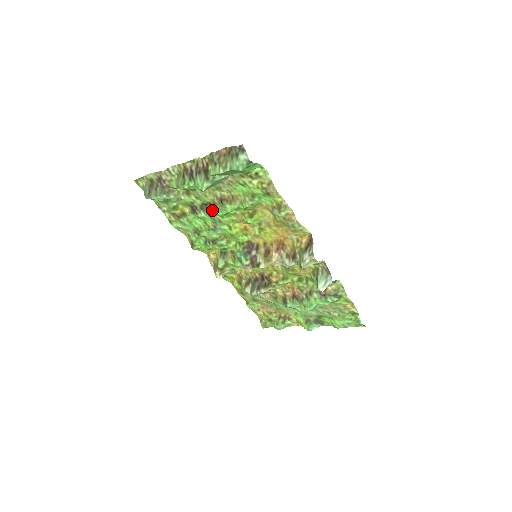
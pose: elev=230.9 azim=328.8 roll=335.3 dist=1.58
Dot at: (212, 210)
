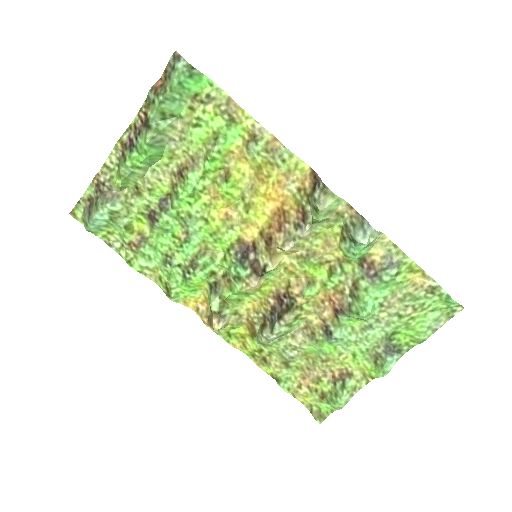
Dot at: (174, 200)
